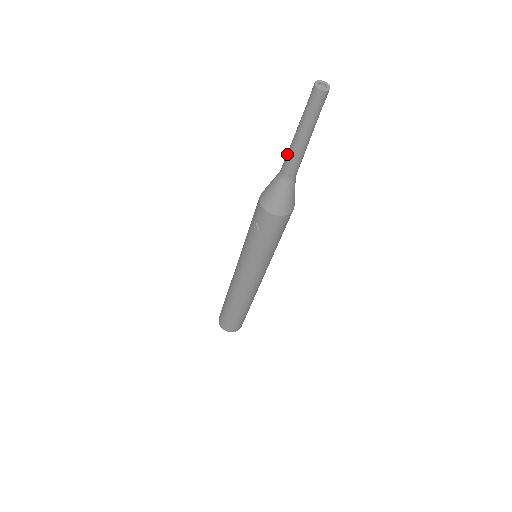
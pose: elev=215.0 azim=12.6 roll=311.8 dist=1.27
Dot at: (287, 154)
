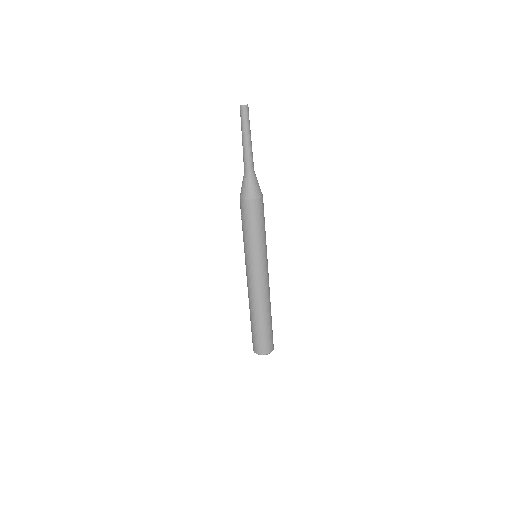
Dot at: occluded
